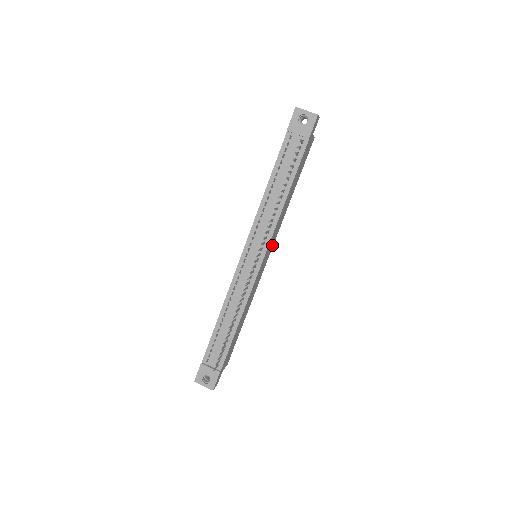
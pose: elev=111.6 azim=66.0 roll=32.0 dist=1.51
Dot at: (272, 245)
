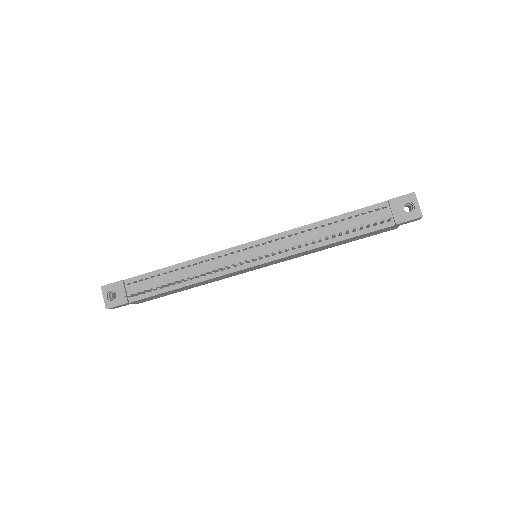
Dot at: (276, 263)
